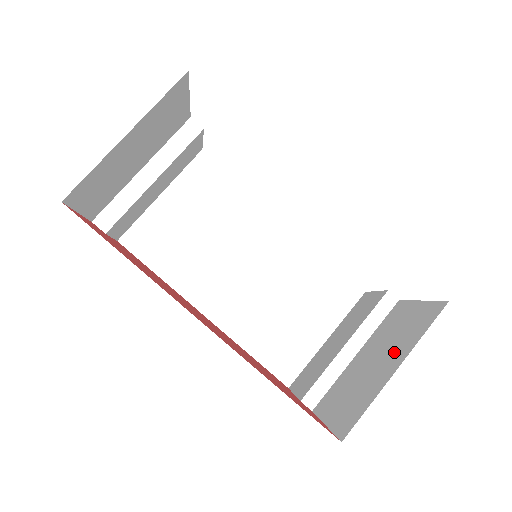
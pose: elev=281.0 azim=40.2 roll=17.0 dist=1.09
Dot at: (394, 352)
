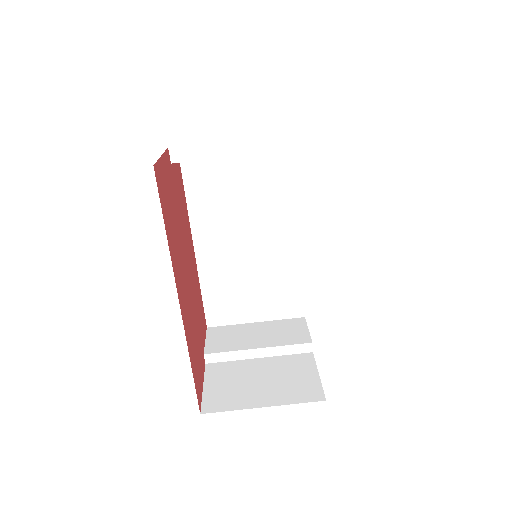
Dot at: (274, 392)
